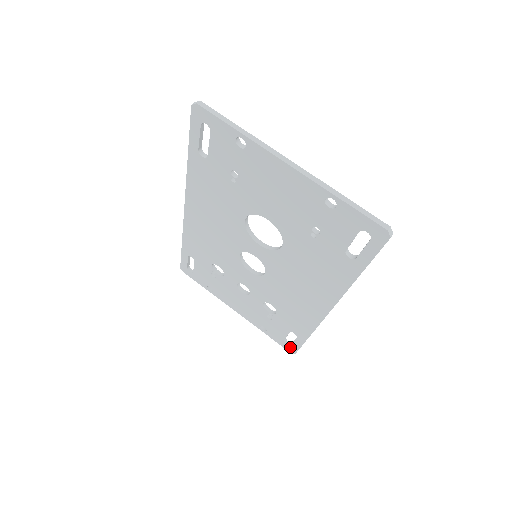
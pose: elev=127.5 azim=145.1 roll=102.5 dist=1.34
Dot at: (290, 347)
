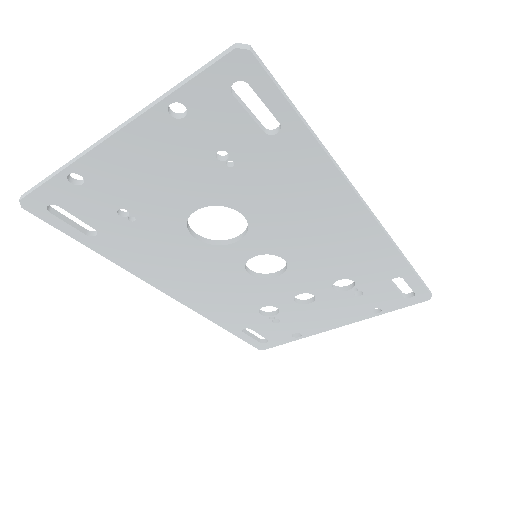
Dot at: (417, 296)
